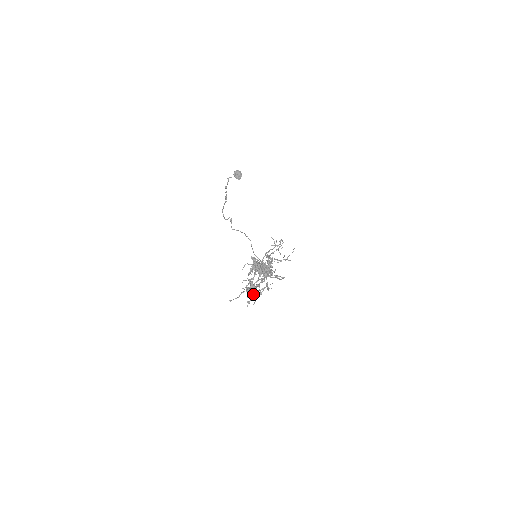
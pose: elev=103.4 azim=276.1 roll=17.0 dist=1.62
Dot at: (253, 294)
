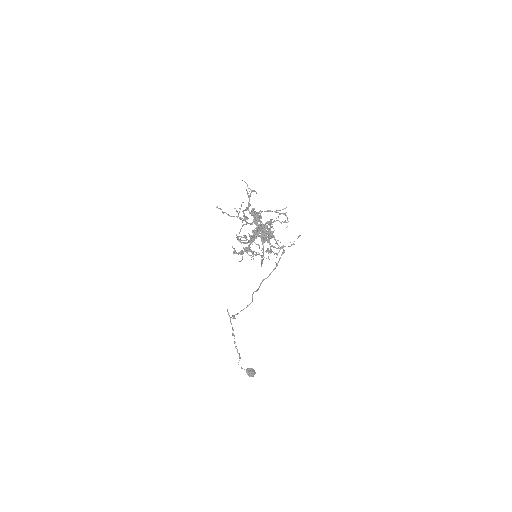
Dot at: (244, 237)
